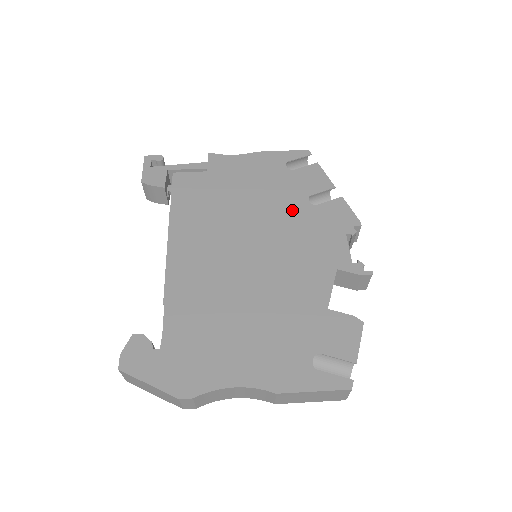
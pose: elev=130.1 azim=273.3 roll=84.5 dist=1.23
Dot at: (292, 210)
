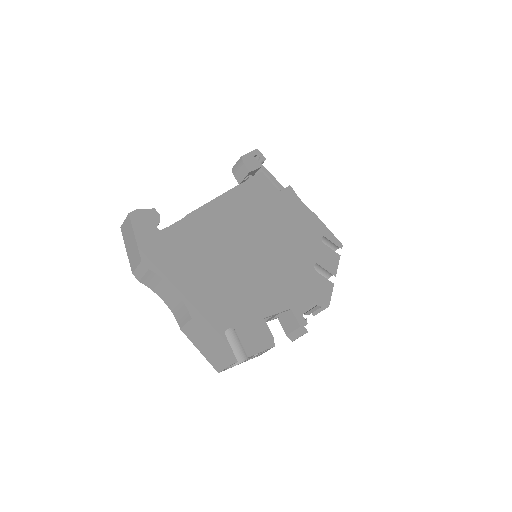
Dot at: (301, 258)
